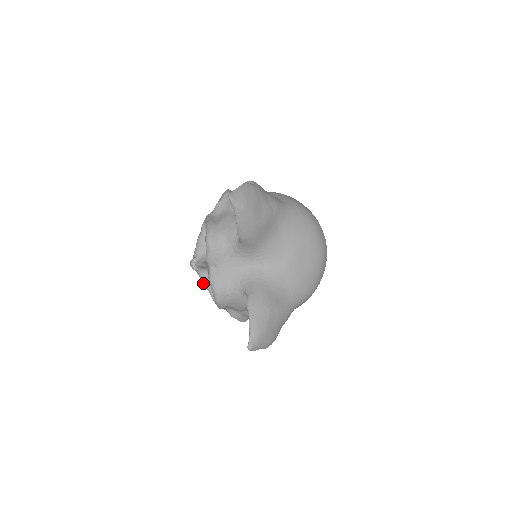
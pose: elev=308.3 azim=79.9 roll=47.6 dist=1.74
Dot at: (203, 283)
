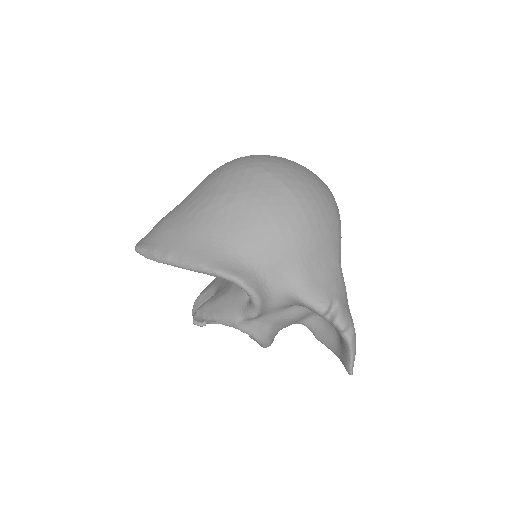
Dot at: occluded
